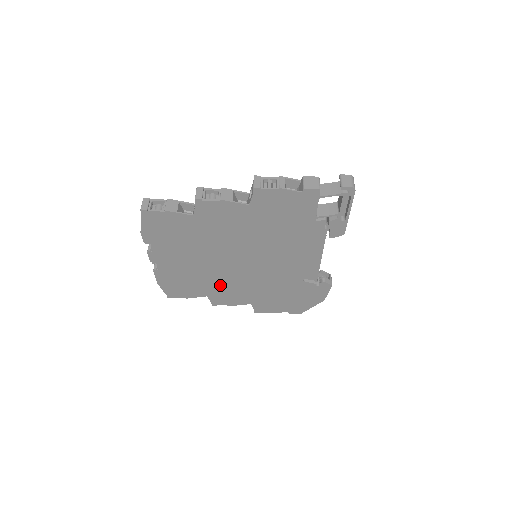
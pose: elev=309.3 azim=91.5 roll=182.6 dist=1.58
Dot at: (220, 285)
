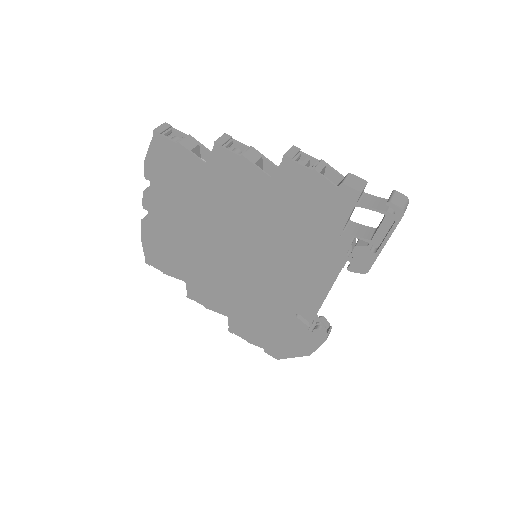
Dot at: (204, 274)
